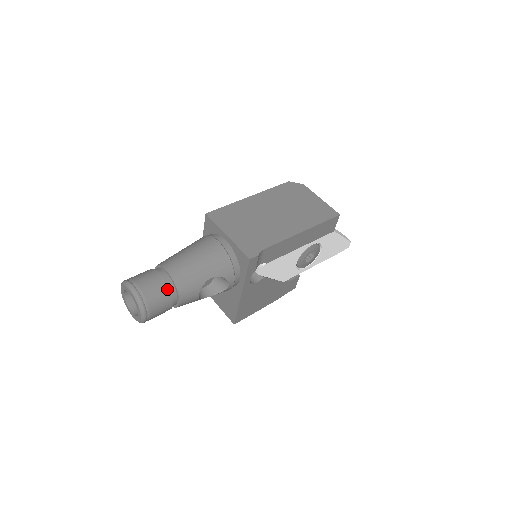
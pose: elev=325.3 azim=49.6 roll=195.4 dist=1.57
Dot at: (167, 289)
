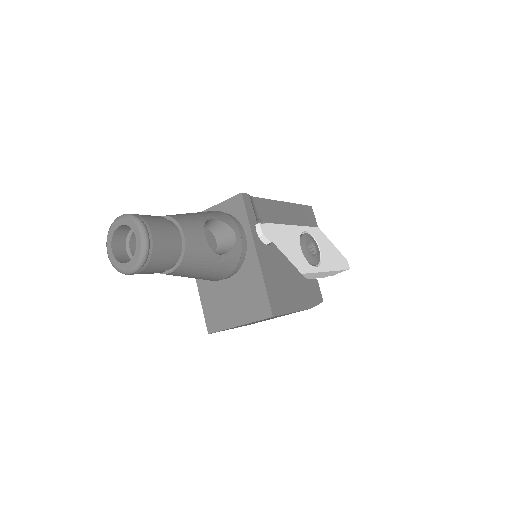
Dot at: (163, 218)
